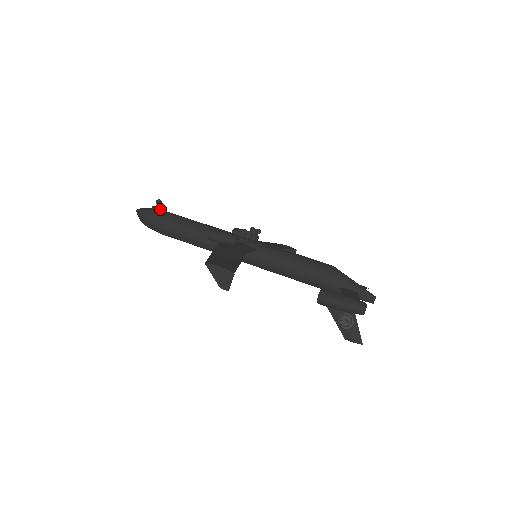
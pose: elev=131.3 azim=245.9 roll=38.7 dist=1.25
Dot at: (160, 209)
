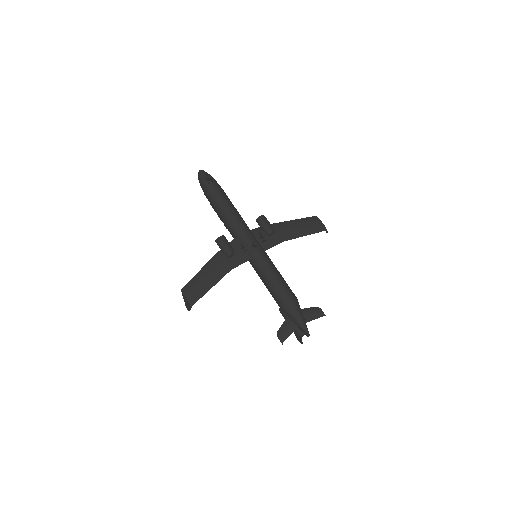
Dot at: (212, 179)
